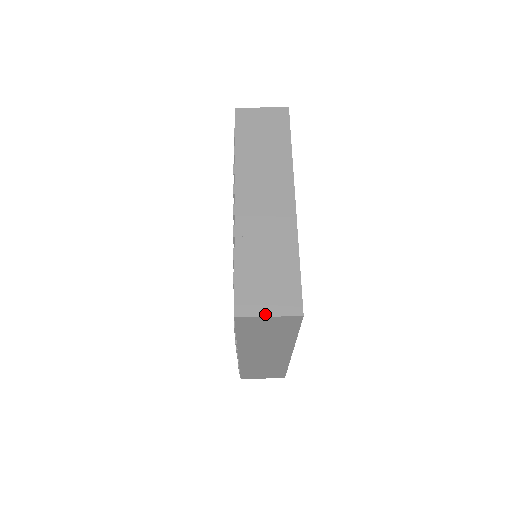
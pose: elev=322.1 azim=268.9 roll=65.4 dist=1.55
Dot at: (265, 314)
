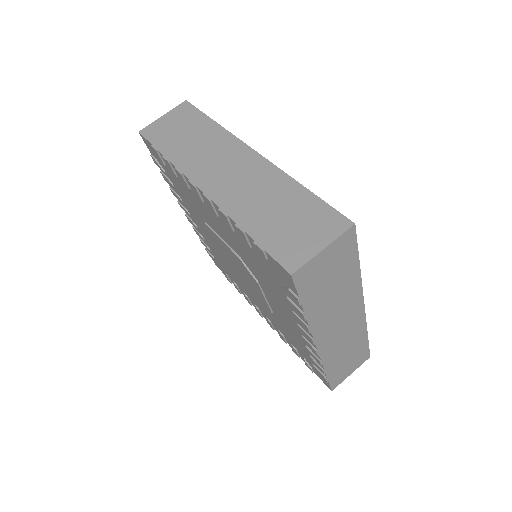
Dot at: (349, 375)
